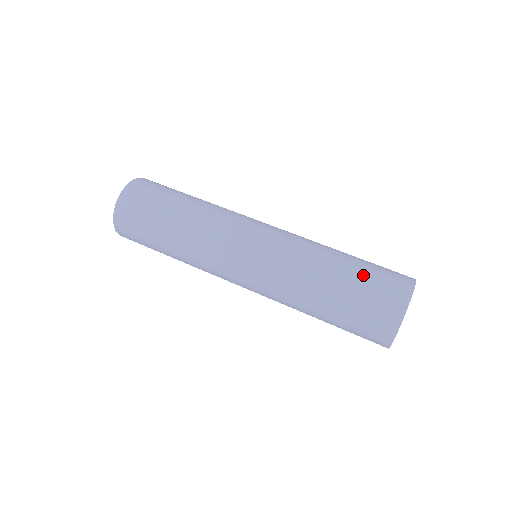
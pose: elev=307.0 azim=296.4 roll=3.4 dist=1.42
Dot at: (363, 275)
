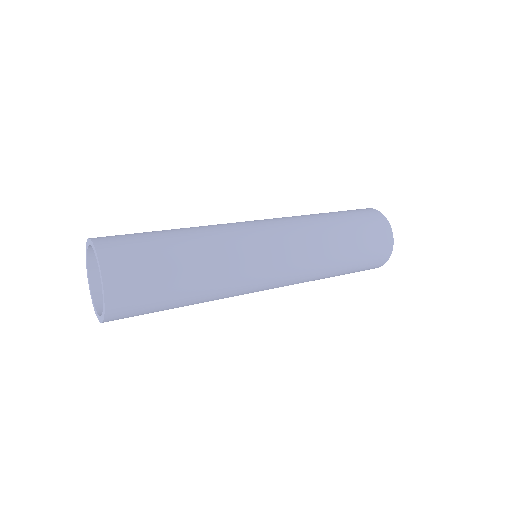
Dot at: (357, 224)
